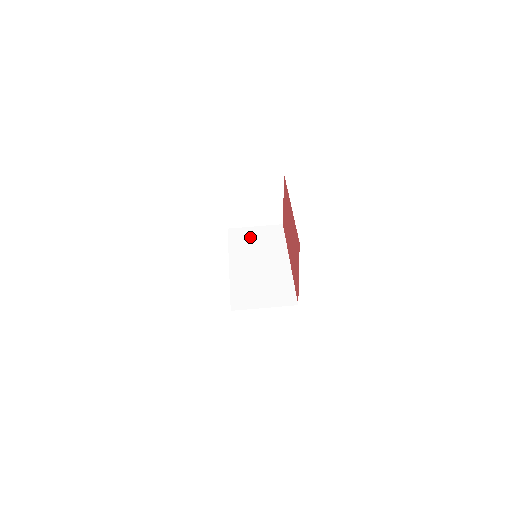
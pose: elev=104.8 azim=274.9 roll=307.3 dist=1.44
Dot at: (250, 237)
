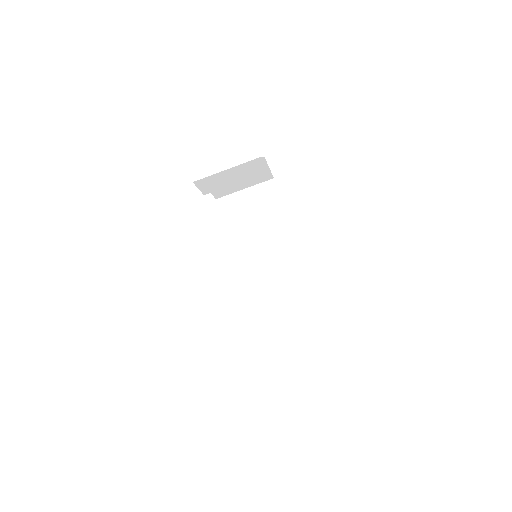
Dot at: (243, 207)
